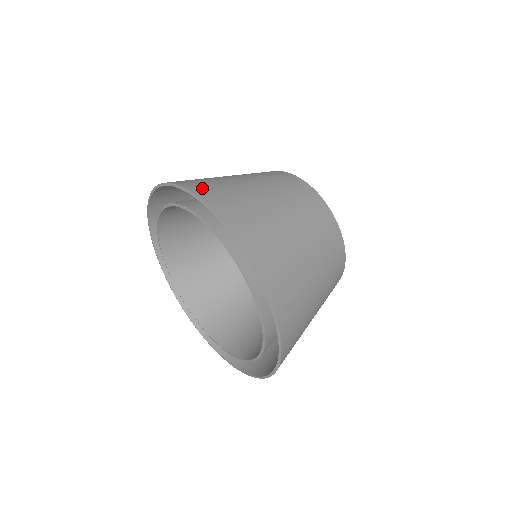
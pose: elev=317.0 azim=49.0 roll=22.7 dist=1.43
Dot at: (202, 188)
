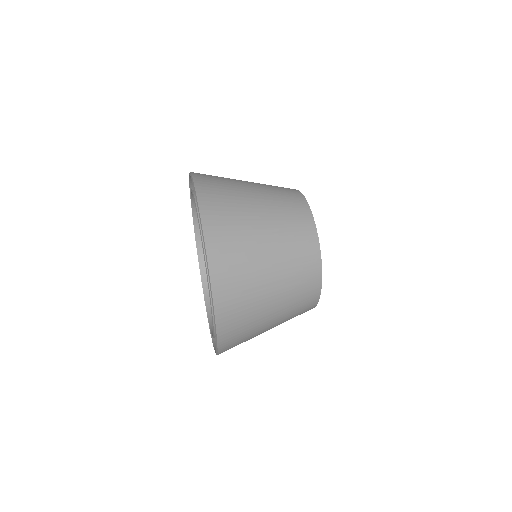
Dot at: (212, 210)
